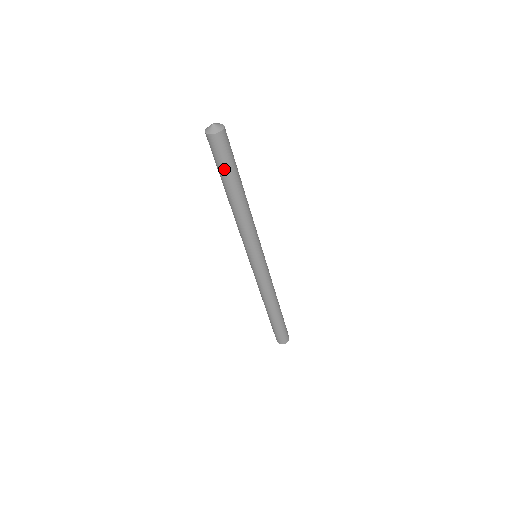
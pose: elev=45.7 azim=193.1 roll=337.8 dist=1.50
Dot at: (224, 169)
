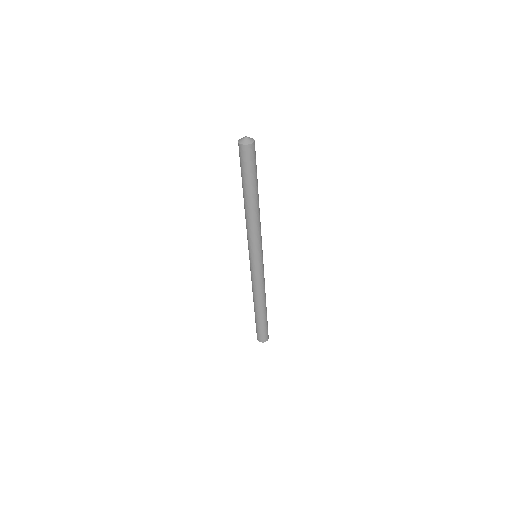
Dot at: (245, 175)
